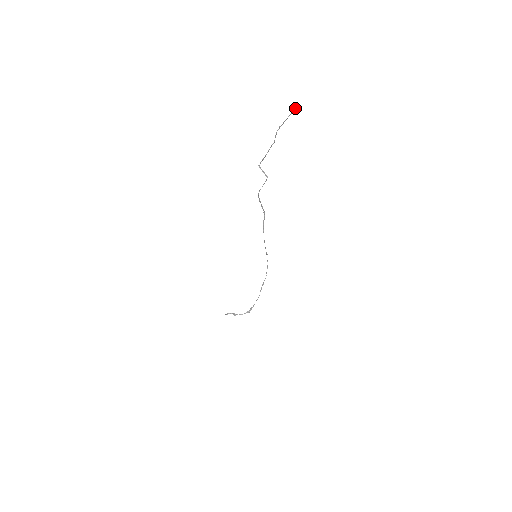
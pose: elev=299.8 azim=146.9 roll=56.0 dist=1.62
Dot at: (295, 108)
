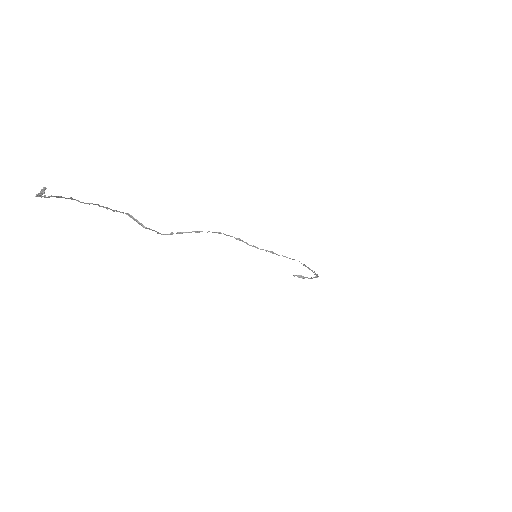
Dot at: (37, 195)
